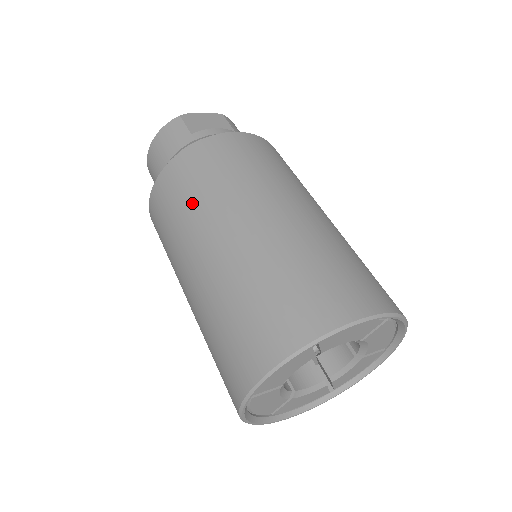
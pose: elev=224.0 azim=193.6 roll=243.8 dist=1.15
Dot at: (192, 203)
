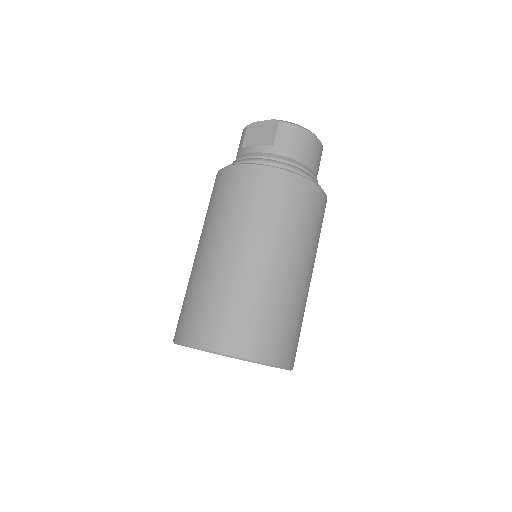
Dot at: occluded
